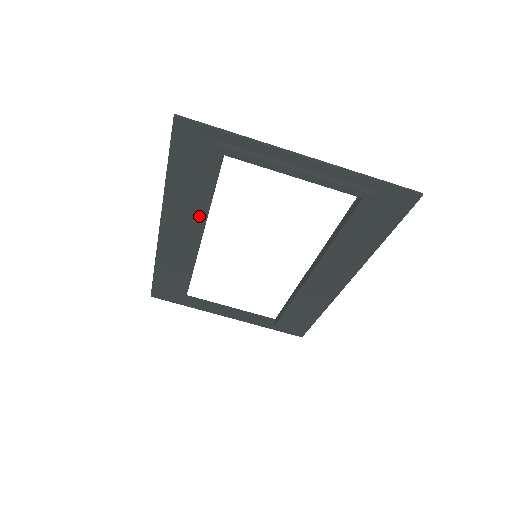
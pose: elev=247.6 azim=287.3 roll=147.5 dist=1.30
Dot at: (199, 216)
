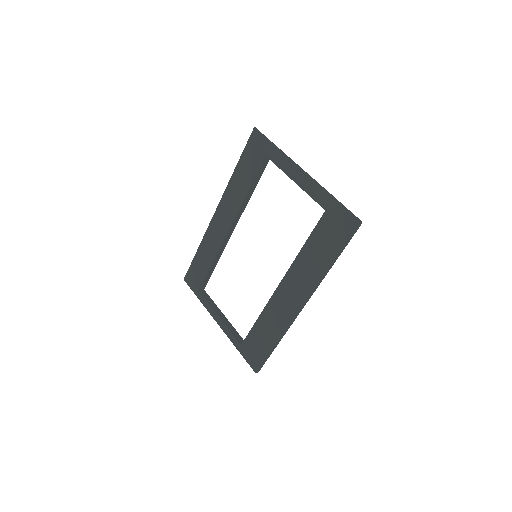
Dot at: (238, 202)
